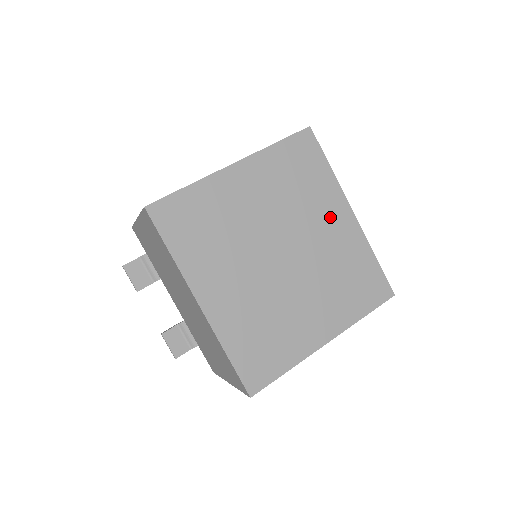
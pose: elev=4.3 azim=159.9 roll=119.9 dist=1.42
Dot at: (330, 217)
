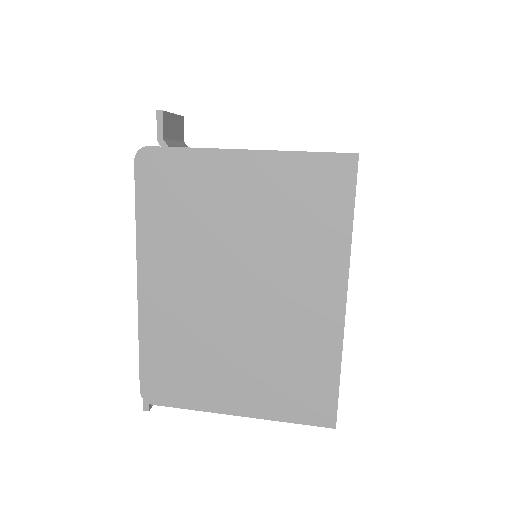
Dot at: occluded
